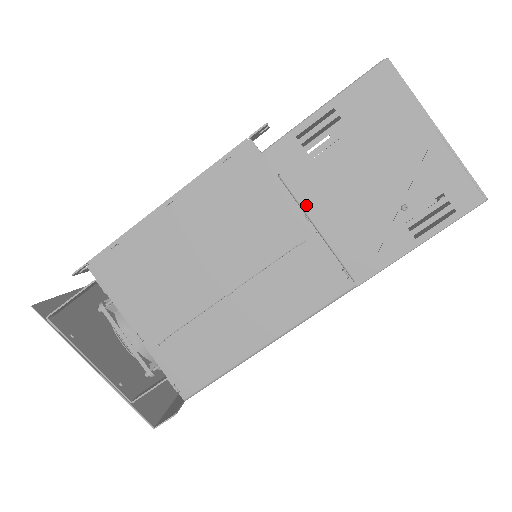
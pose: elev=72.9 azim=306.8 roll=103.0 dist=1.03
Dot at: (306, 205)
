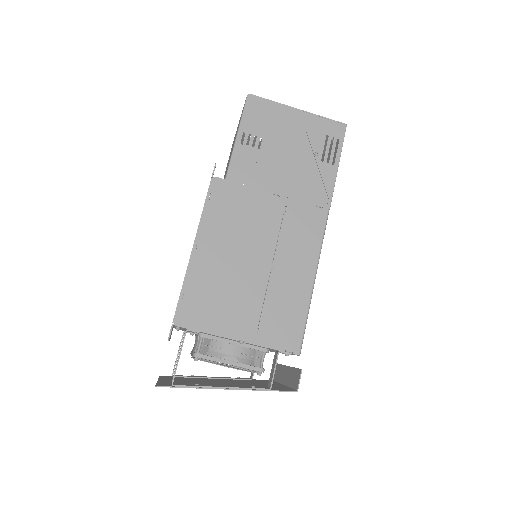
Dot at: (270, 189)
